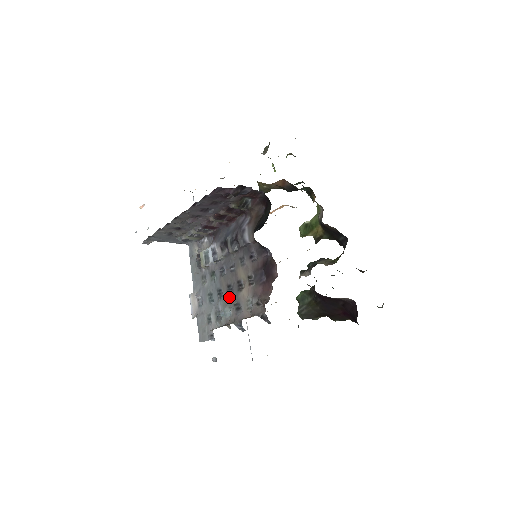
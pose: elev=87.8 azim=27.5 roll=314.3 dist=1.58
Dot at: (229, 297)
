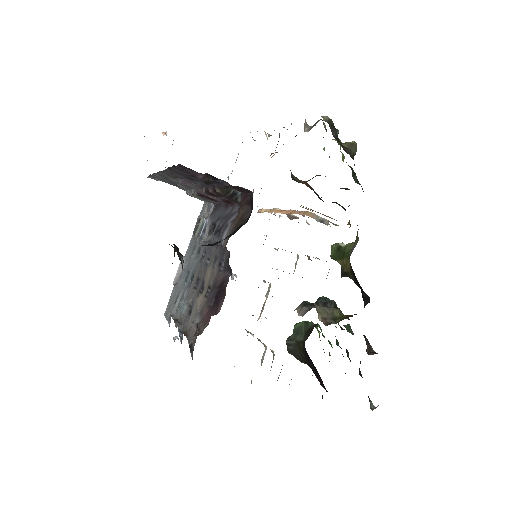
Dot at: (192, 292)
